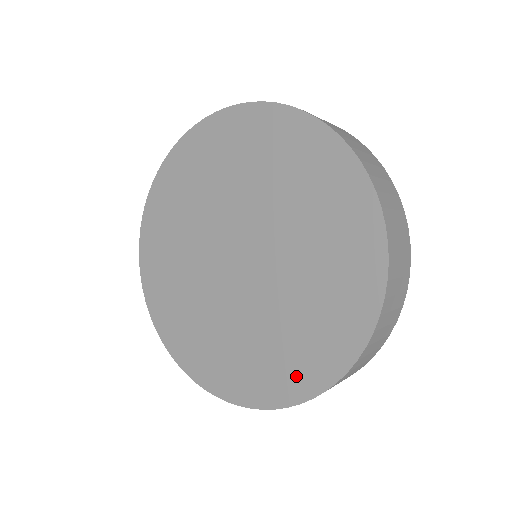
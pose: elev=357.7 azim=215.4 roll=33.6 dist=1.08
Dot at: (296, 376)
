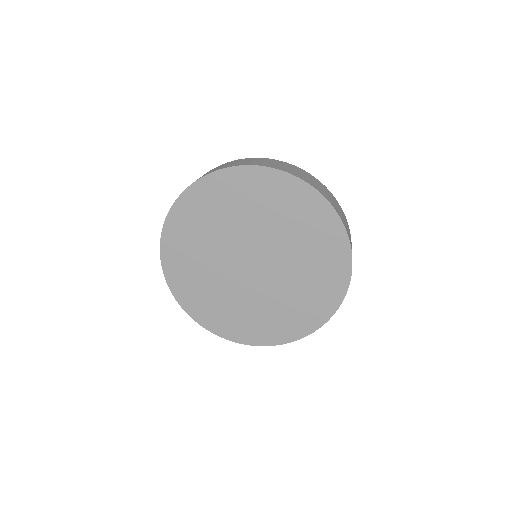
Dot at: (224, 325)
